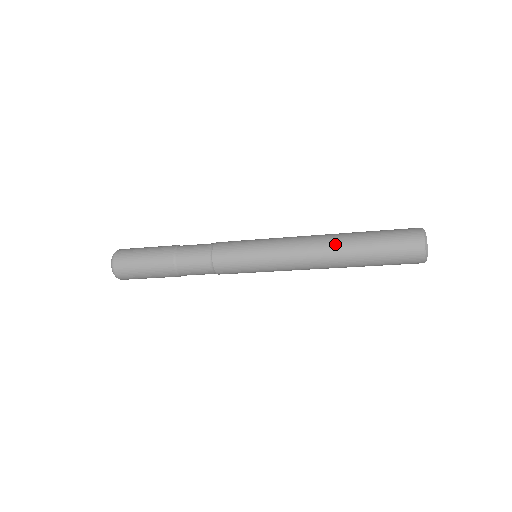
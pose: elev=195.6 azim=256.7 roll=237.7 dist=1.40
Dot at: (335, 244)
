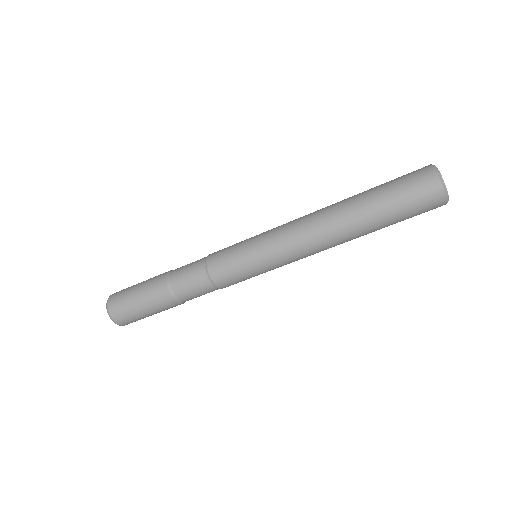
Dot at: (340, 222)
